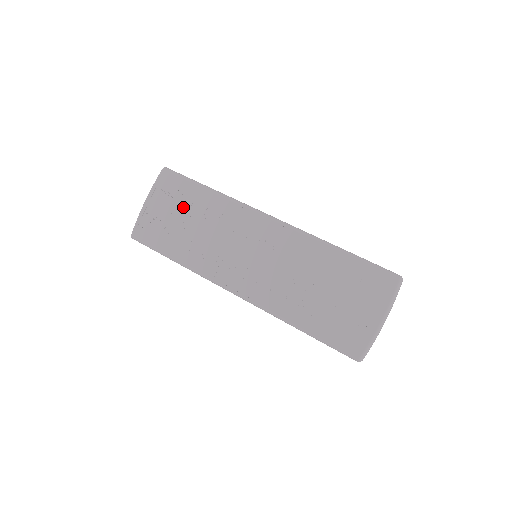
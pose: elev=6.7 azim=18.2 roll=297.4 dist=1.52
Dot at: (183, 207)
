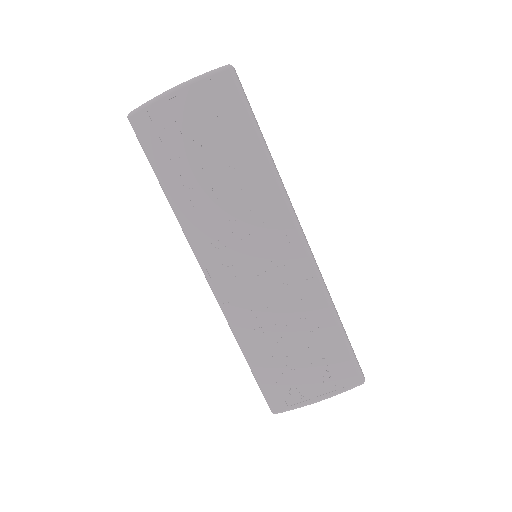
Dot at: (219, 141)
